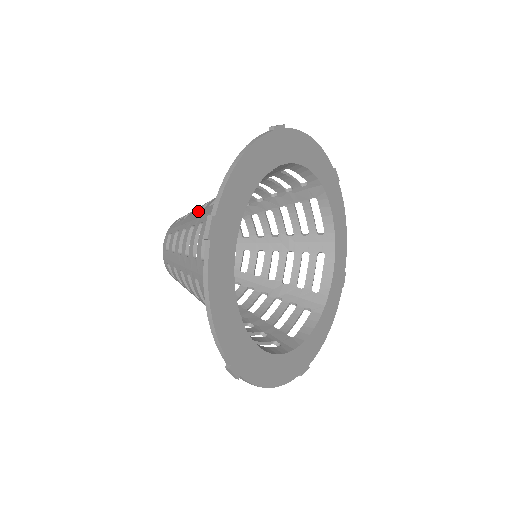
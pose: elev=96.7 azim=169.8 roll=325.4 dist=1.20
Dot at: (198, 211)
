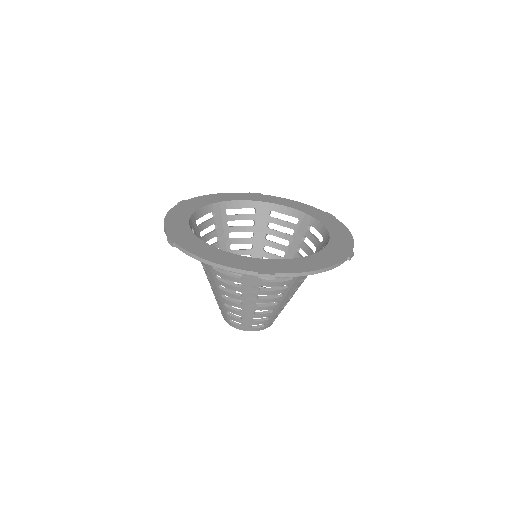
Dot at: occluded
